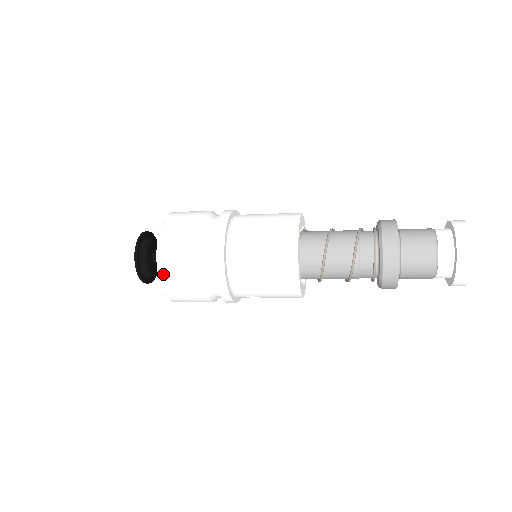
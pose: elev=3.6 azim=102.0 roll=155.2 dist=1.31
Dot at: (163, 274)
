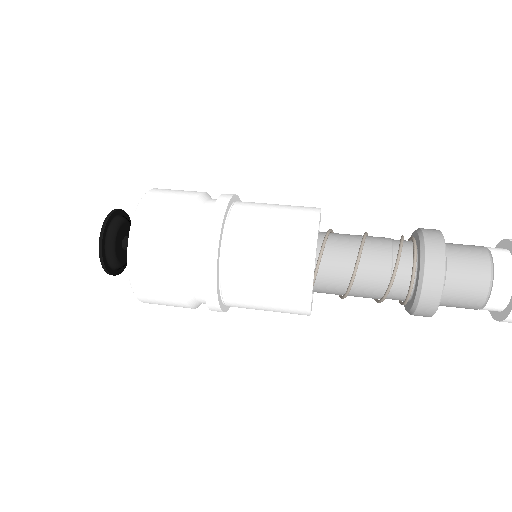
Dot at: occluded
